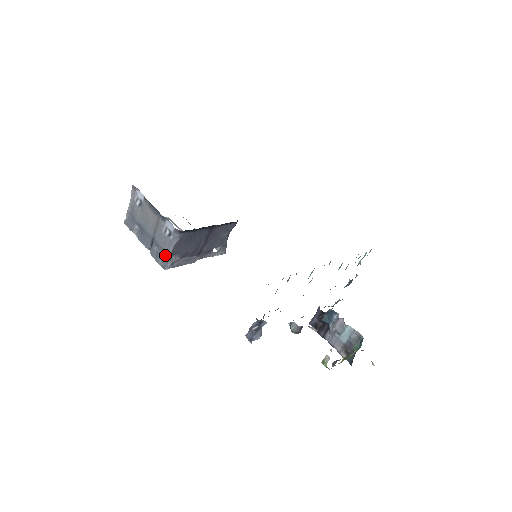
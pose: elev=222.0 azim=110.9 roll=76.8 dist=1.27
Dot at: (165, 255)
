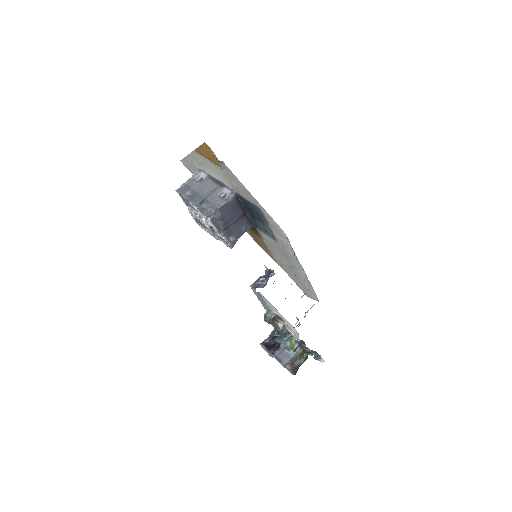
Dot at: (213, 209)
